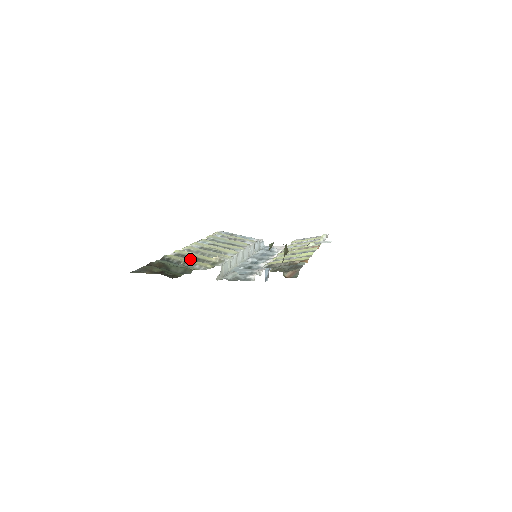
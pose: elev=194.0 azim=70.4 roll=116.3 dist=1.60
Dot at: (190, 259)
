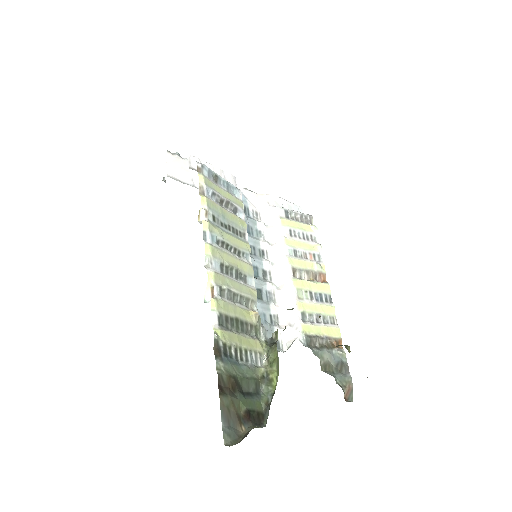
Dot at: (236, 329)
